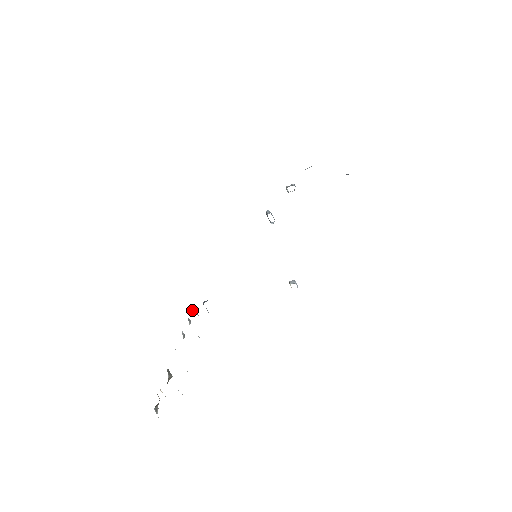
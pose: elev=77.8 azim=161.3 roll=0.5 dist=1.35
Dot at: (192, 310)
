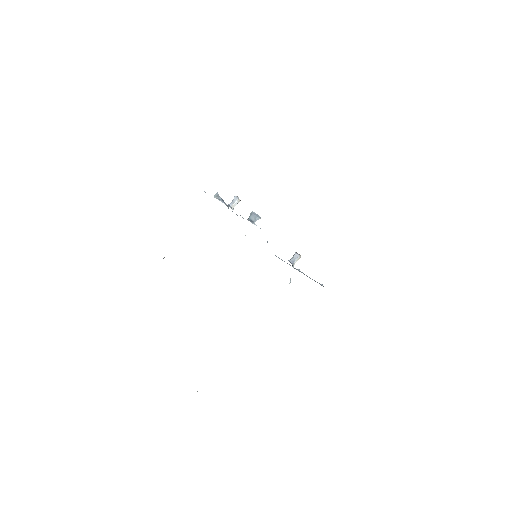
Dot at: occluded
